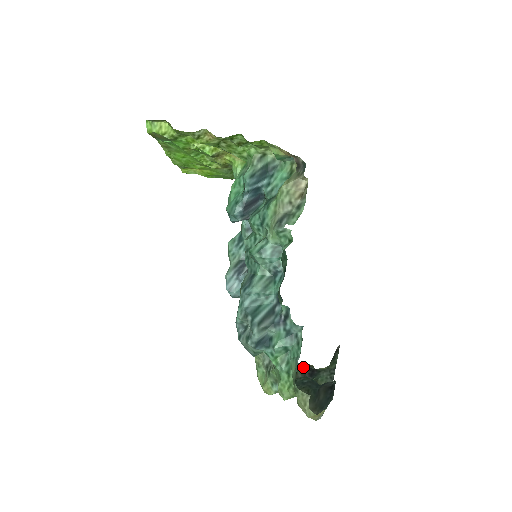
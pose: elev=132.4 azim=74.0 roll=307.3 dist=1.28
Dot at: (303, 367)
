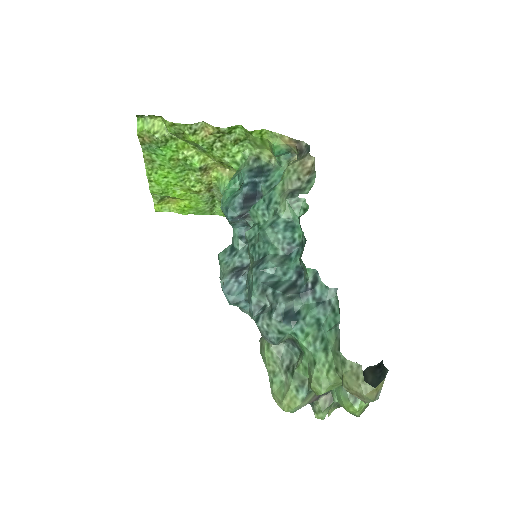
Dot at: occluded
